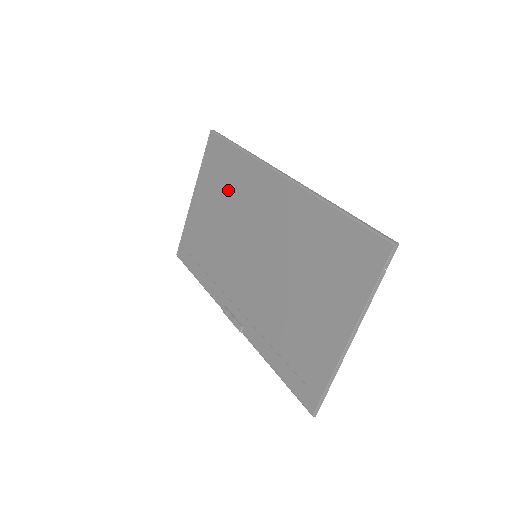
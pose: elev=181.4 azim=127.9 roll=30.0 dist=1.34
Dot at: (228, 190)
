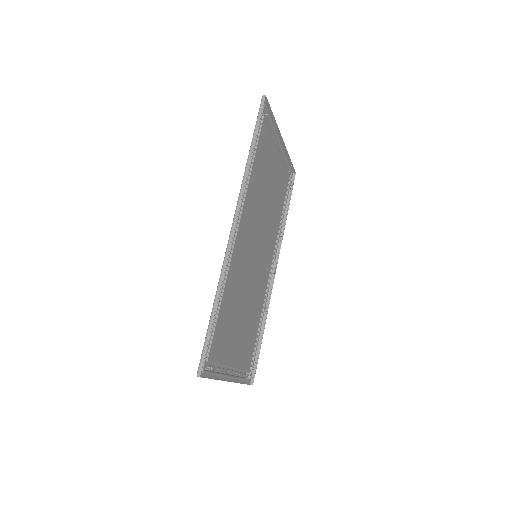
Dot at: (260, 177)
